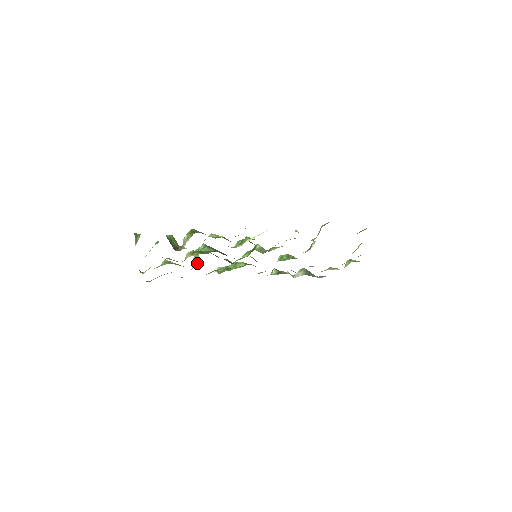
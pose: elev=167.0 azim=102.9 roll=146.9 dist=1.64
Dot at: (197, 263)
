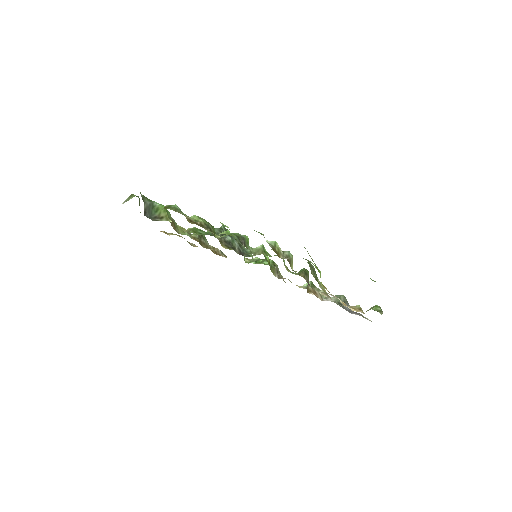
Dot at: occluded
